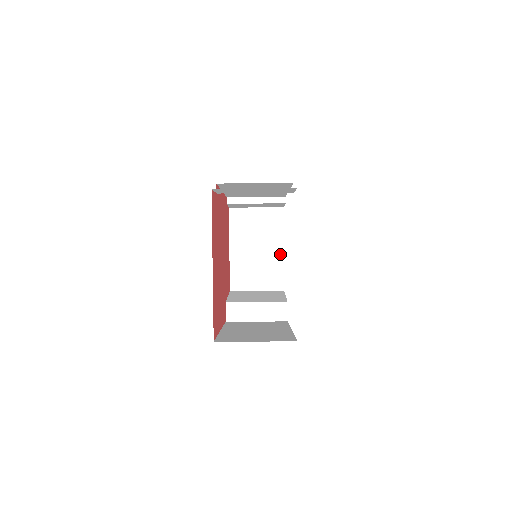
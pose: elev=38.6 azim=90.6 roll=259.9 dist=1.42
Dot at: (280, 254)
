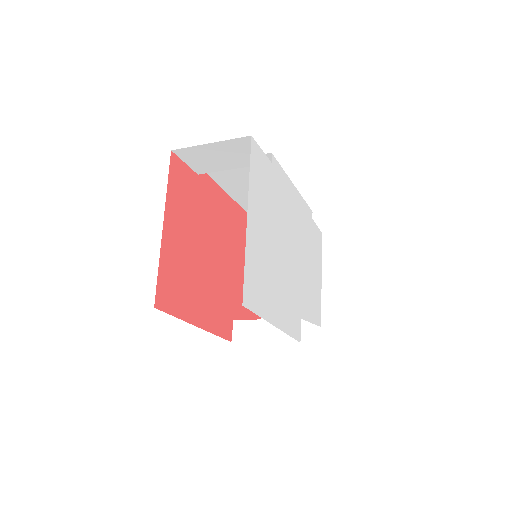
Dot at: occluded
